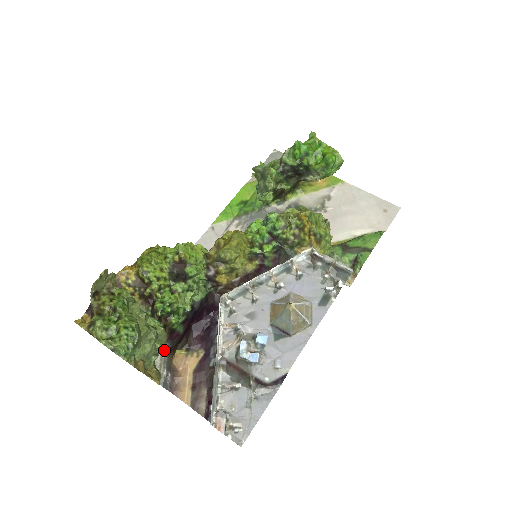
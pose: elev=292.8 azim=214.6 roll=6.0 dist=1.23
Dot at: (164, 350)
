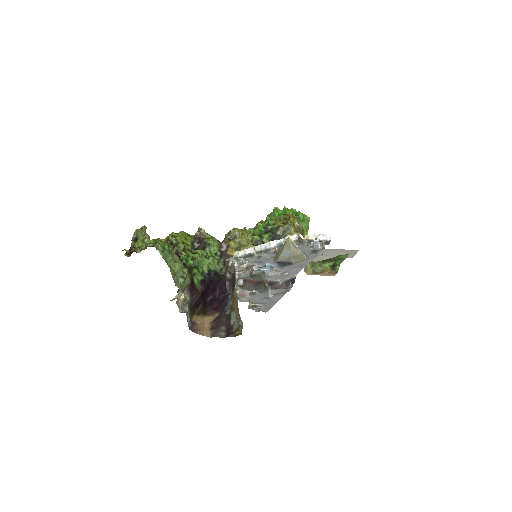
Dot at: occluded
